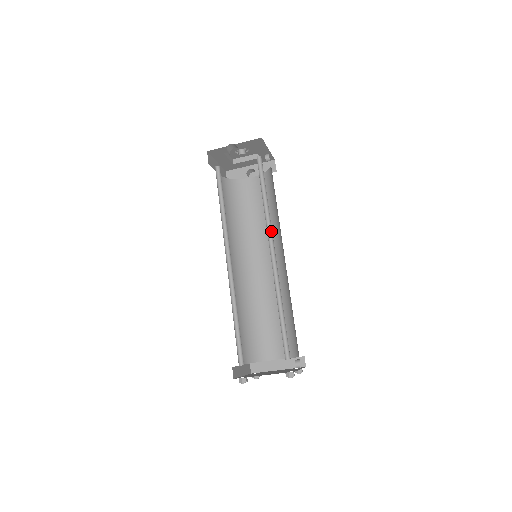
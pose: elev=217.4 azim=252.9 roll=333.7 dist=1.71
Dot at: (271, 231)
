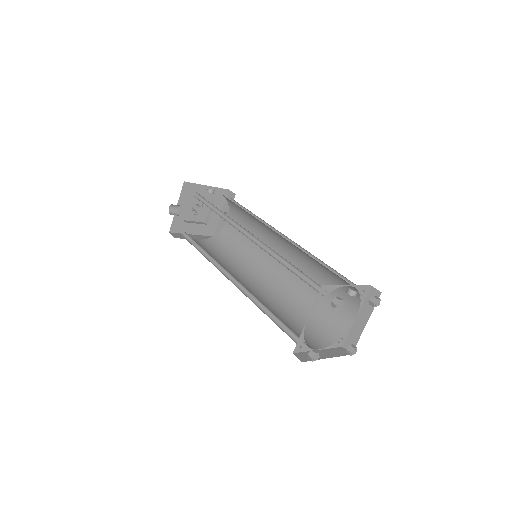
Dot at: (237, 224)
